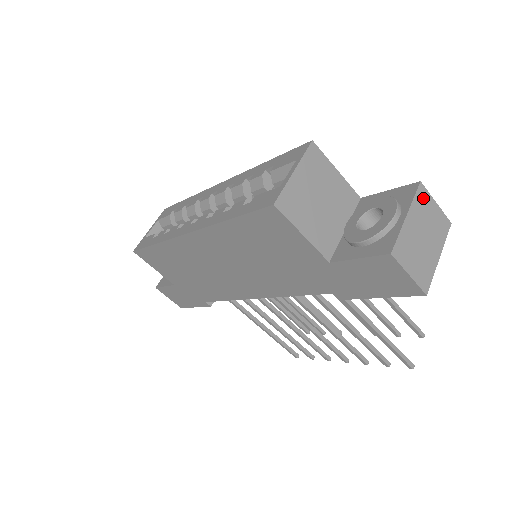
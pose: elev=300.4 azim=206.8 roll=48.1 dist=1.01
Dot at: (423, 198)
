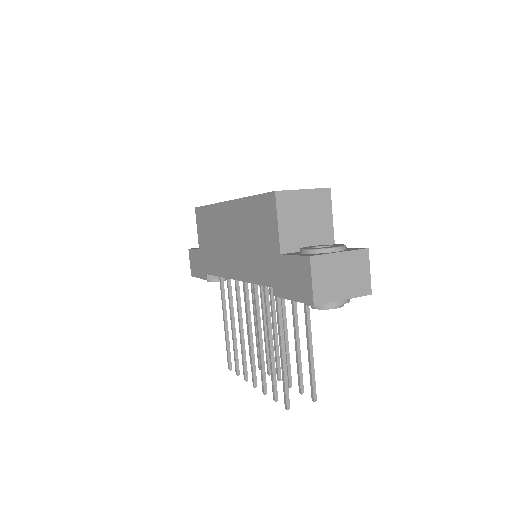
Dot at: (362, 258)
